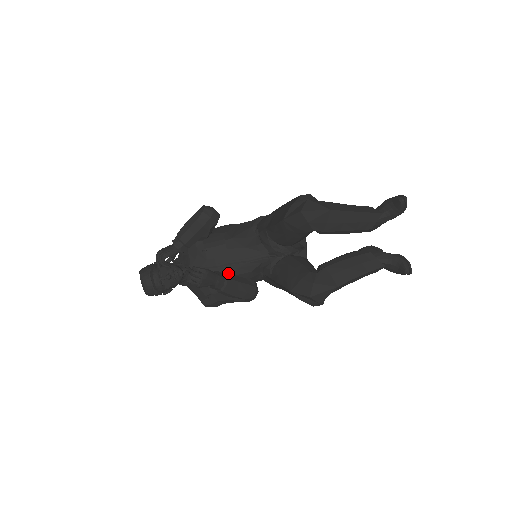
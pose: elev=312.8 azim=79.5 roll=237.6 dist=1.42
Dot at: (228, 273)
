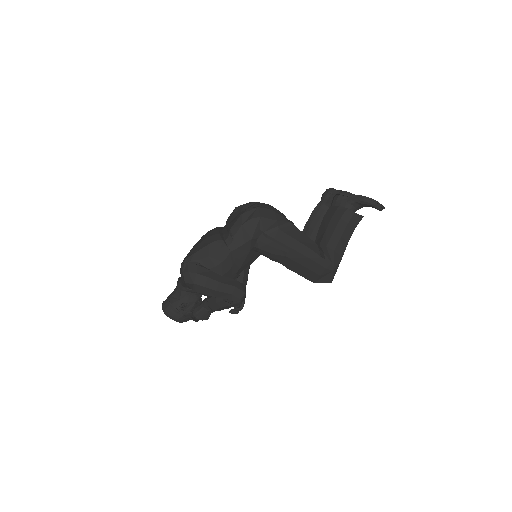
Dot at: occluded
